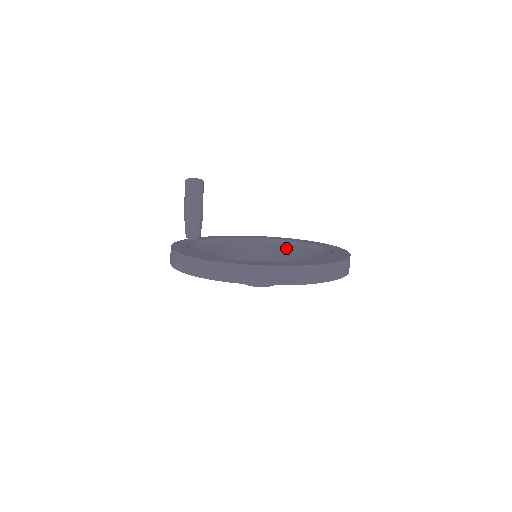
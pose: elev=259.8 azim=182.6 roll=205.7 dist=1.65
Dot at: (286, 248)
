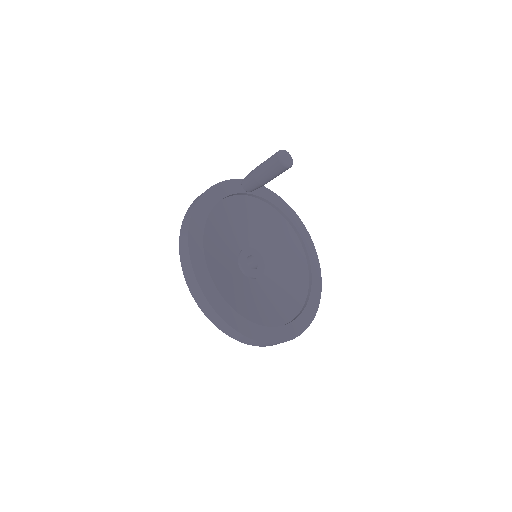
Dot at: (298, 263)
